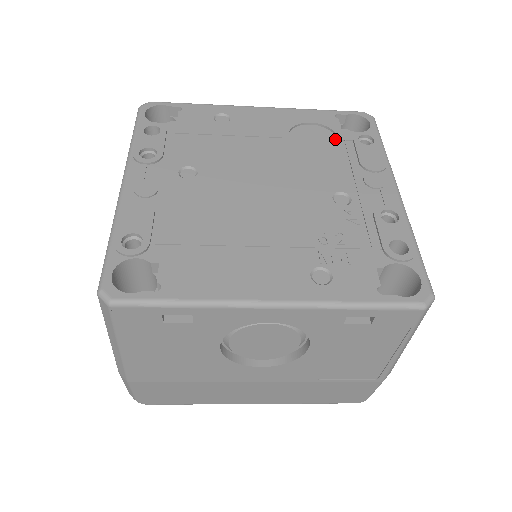
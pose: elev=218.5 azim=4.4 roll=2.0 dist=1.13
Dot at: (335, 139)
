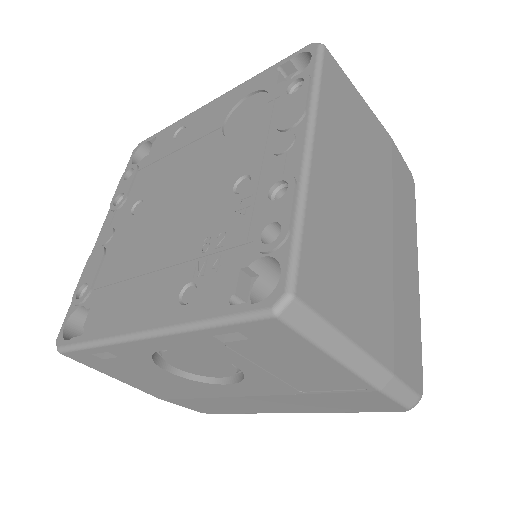
Dot at: (268, 102)
